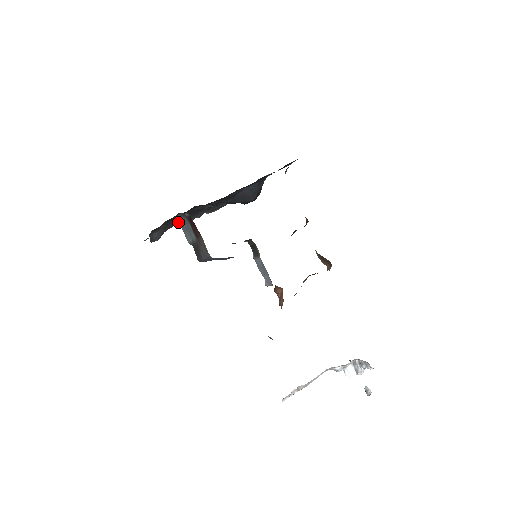
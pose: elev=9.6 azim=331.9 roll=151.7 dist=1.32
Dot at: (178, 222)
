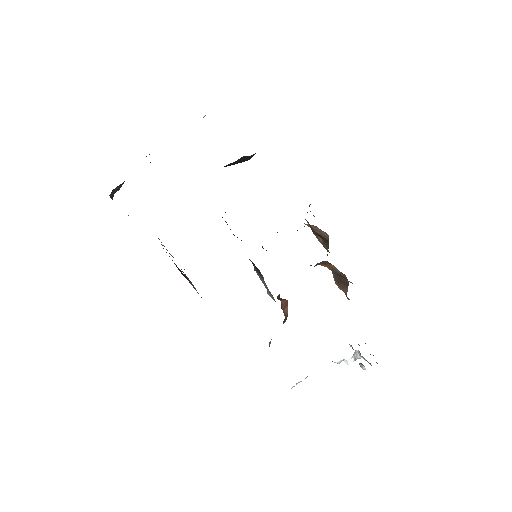
Dot at: occluded
